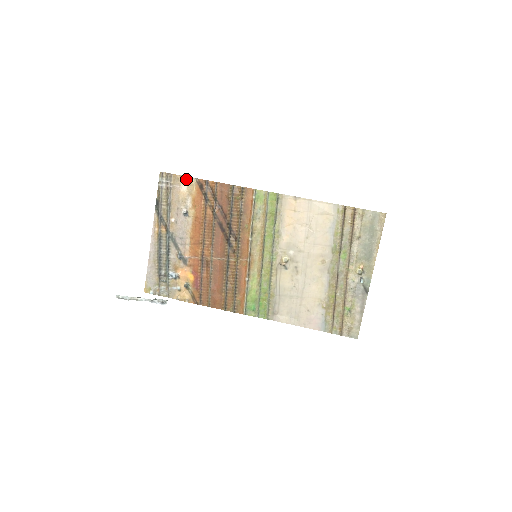
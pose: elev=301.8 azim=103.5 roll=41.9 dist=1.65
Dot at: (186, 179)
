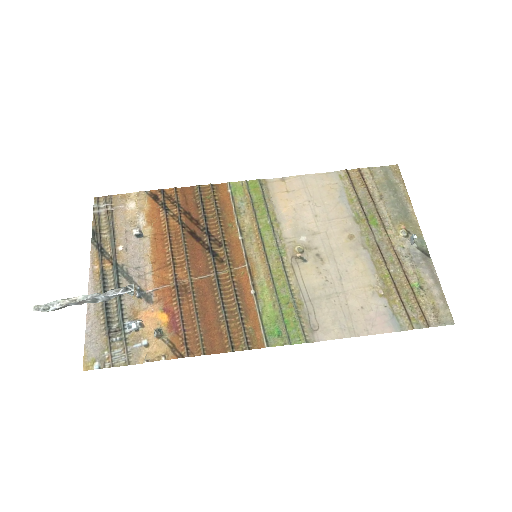
Dot at: (132, 195)
